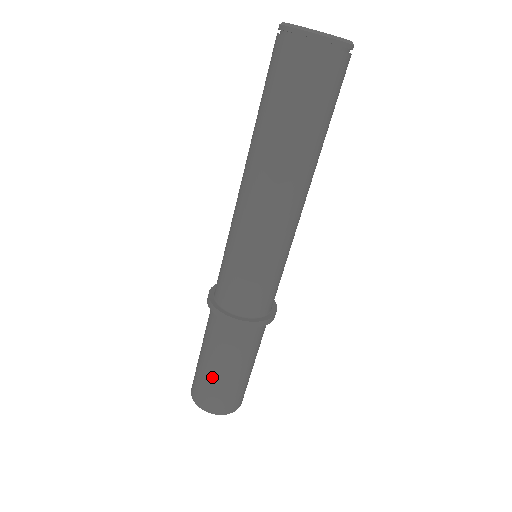
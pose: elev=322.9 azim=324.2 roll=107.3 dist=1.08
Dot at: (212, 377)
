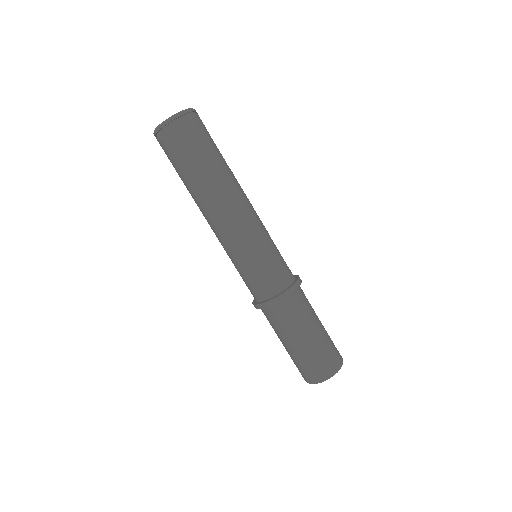
Dot at: (291, 354)
